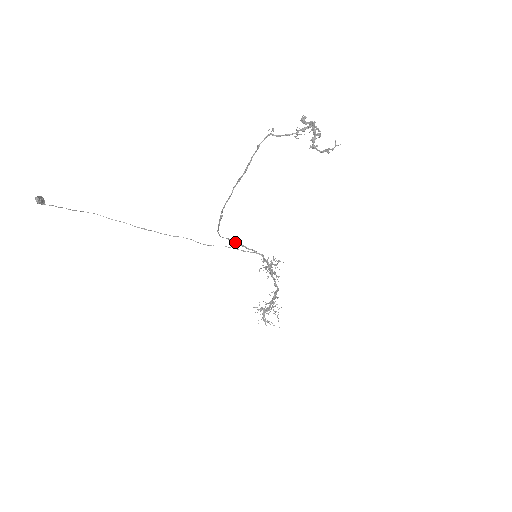
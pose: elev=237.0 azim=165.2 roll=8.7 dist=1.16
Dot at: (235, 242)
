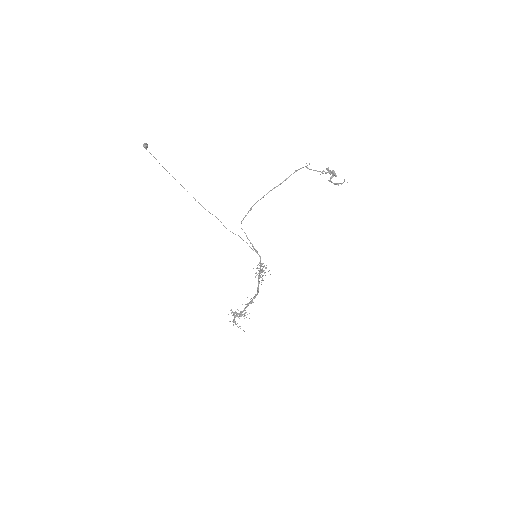
Dot at: occluded
